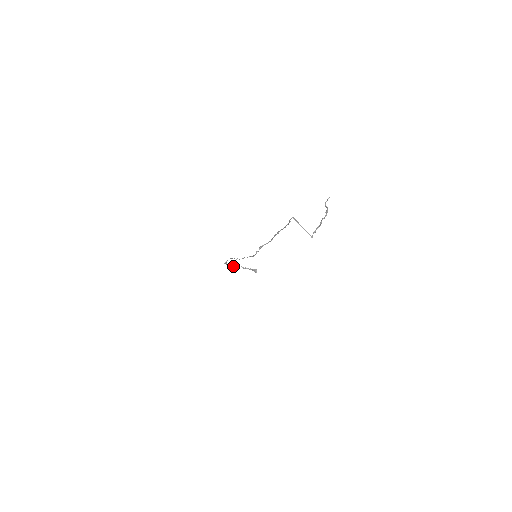
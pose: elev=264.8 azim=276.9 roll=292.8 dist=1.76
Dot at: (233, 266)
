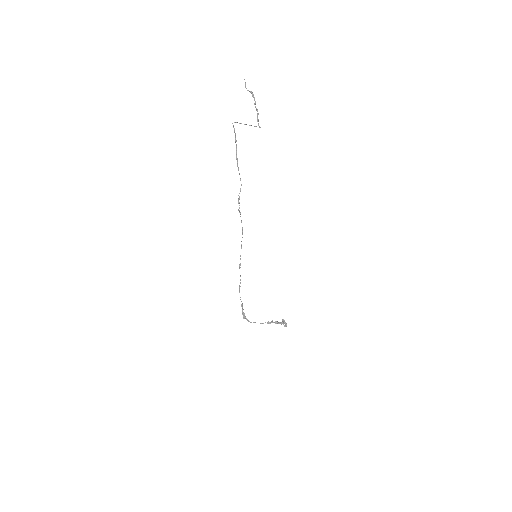
Dot at: occluded
